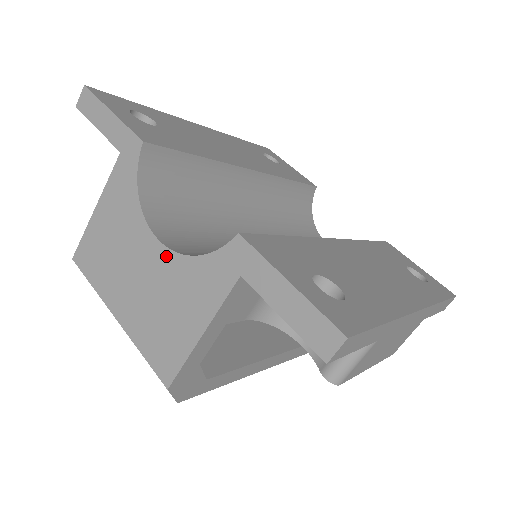
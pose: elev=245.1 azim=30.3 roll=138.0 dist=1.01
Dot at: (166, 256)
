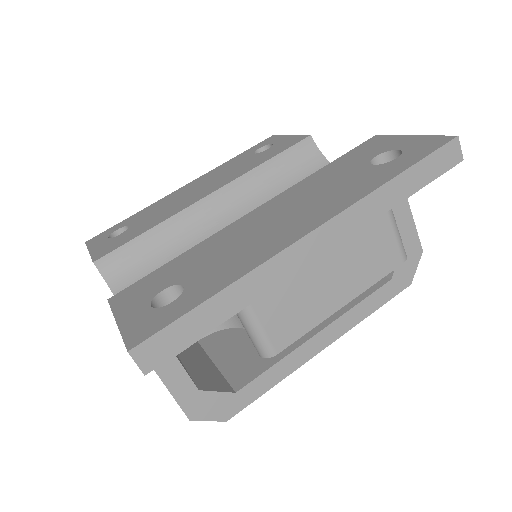
Dot at: occluded
